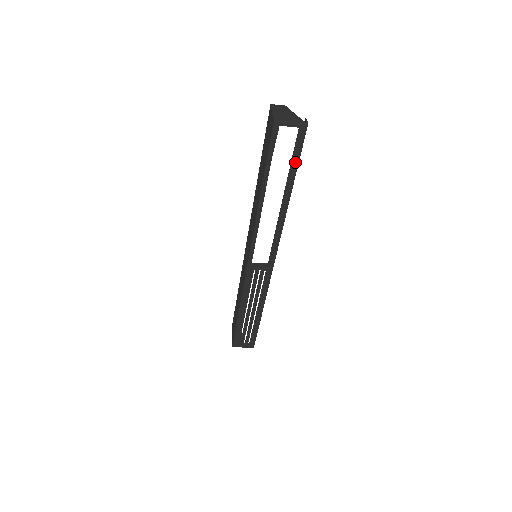
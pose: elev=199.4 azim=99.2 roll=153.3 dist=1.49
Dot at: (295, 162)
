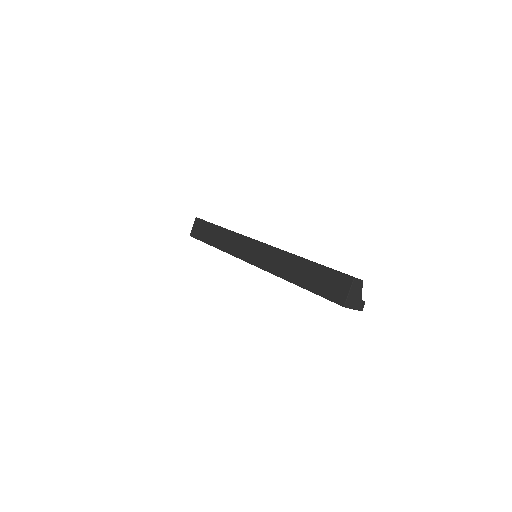
Dot at: occluded
